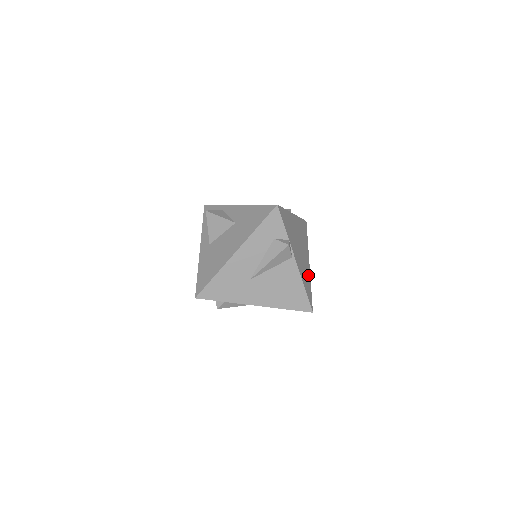
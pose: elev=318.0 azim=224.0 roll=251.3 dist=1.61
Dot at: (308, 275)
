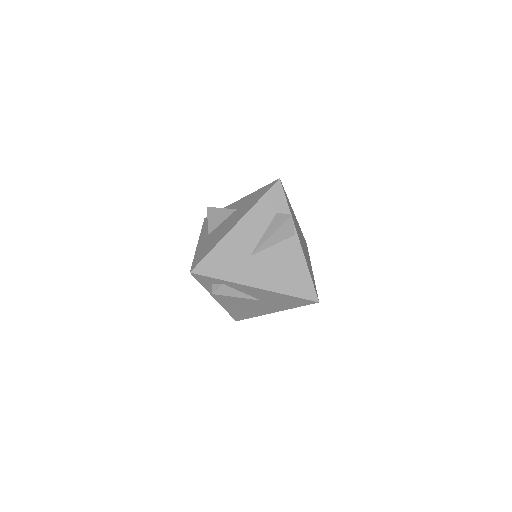
Dot at: (312, 273)
